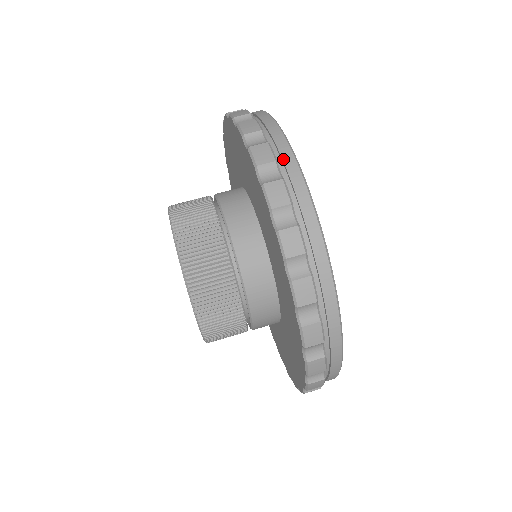
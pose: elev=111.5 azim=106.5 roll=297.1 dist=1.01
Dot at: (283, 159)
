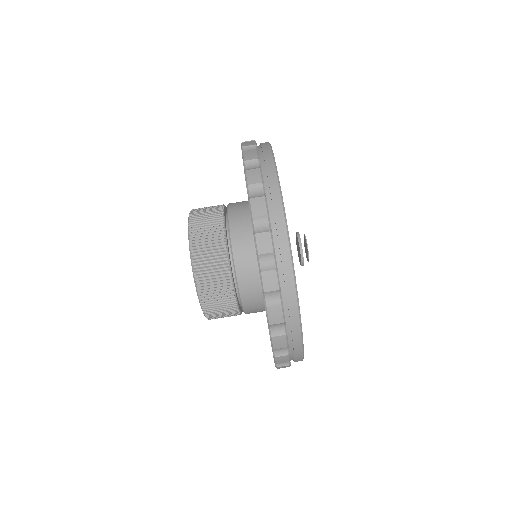
Dot at: (269, 181)
